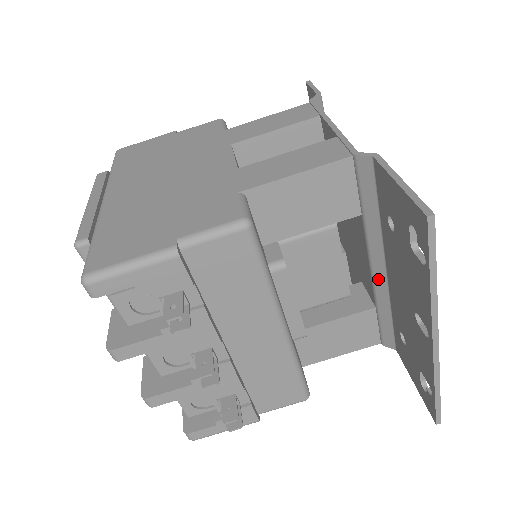
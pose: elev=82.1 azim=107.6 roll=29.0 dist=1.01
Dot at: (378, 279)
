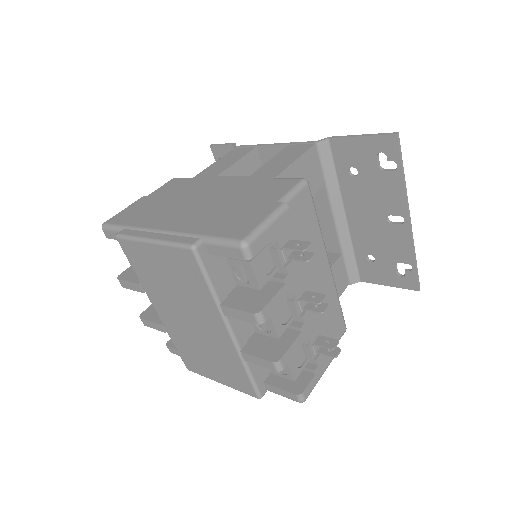
Dot at: (341, 228)
